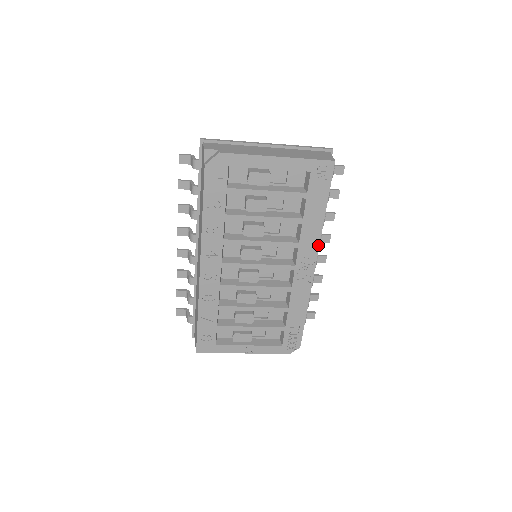
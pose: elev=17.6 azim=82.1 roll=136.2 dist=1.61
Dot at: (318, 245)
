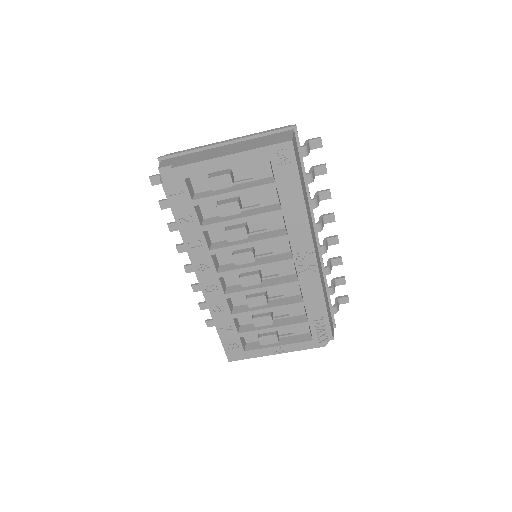
Dot at: (309, 232)
